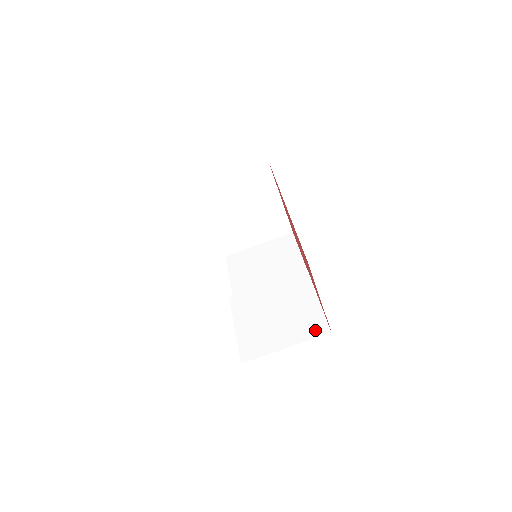
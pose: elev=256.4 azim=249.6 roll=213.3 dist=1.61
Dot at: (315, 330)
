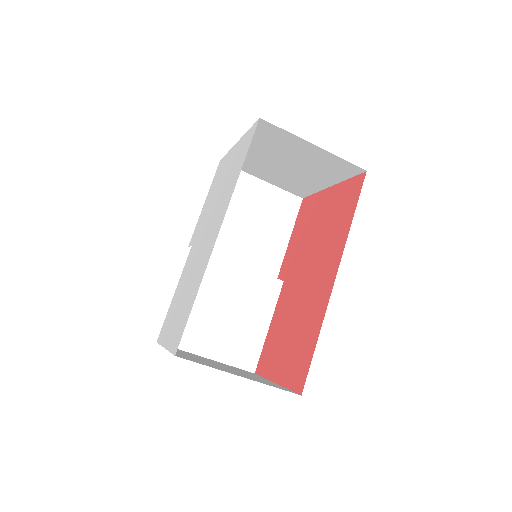
Dot at: (244, 359)
